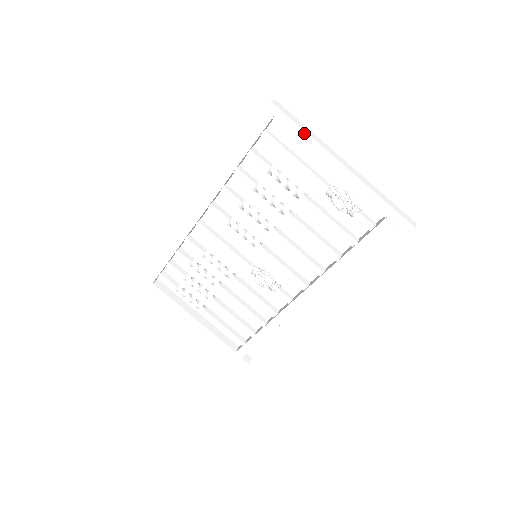
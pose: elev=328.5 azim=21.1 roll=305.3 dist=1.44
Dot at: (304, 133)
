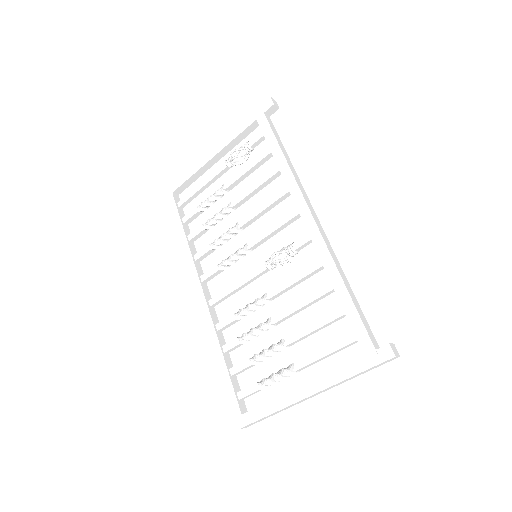
Dot at: (187, 172)
